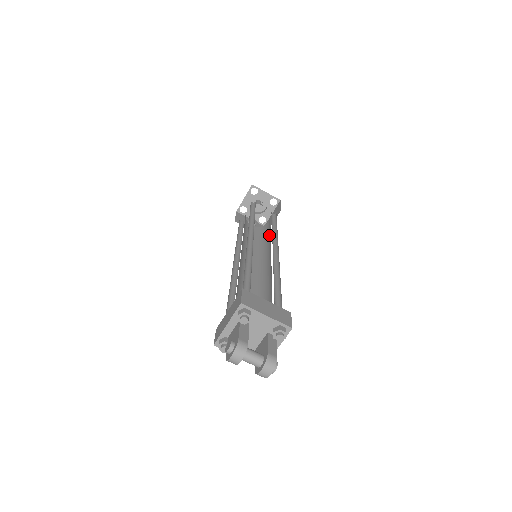
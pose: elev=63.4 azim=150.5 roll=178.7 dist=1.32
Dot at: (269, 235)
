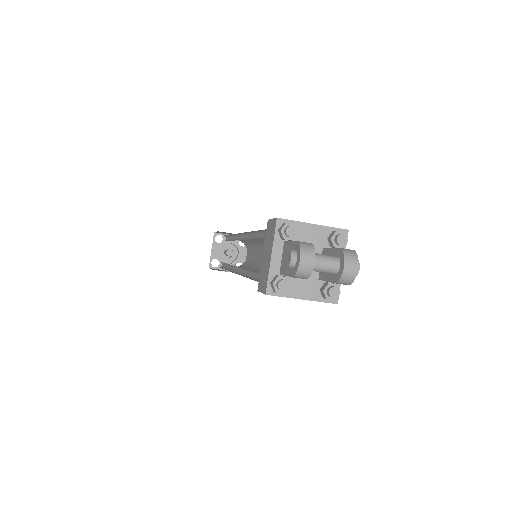
Dot at: (256, 254)
